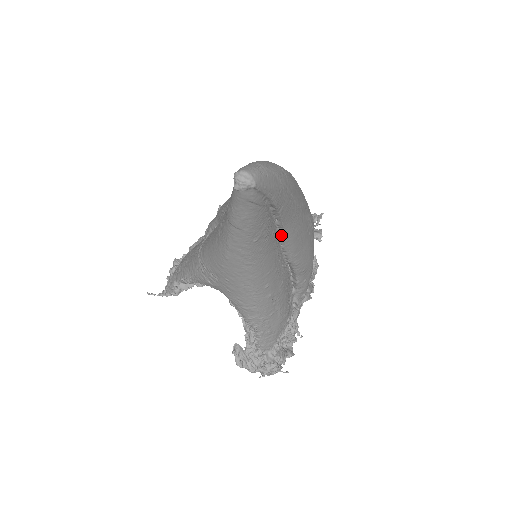
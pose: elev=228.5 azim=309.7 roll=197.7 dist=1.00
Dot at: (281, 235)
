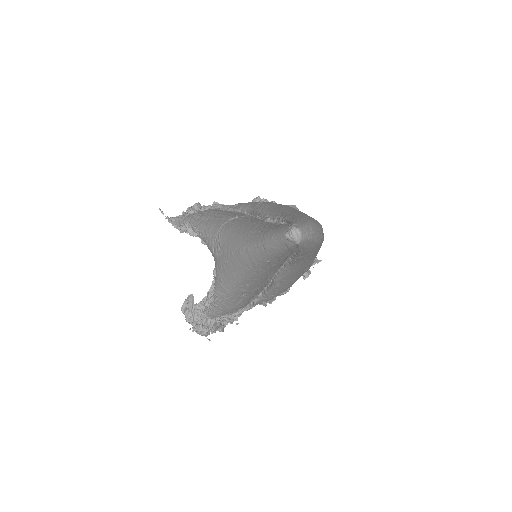
Dot at: (285, 265)
